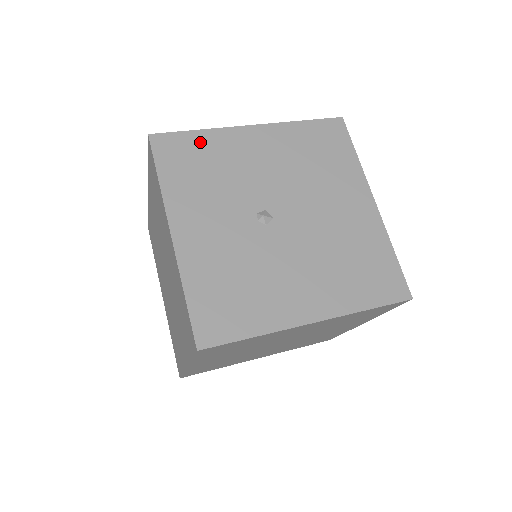
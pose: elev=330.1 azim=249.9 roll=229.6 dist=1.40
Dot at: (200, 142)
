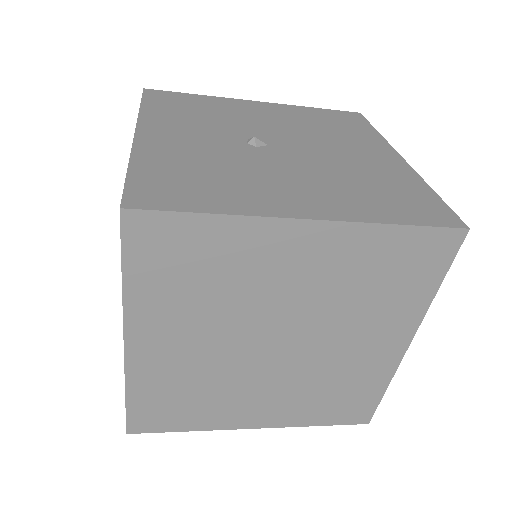
Dot at: (197, 99)
